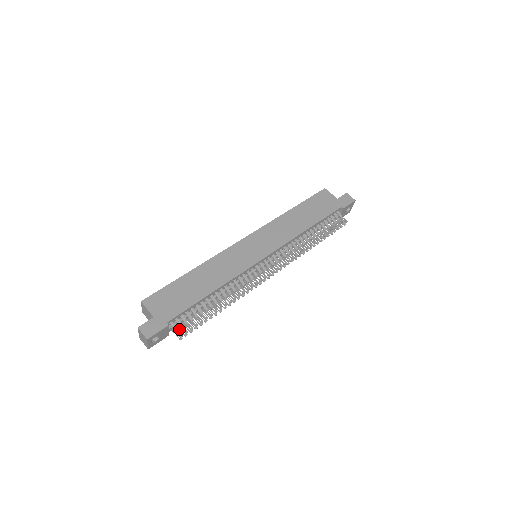
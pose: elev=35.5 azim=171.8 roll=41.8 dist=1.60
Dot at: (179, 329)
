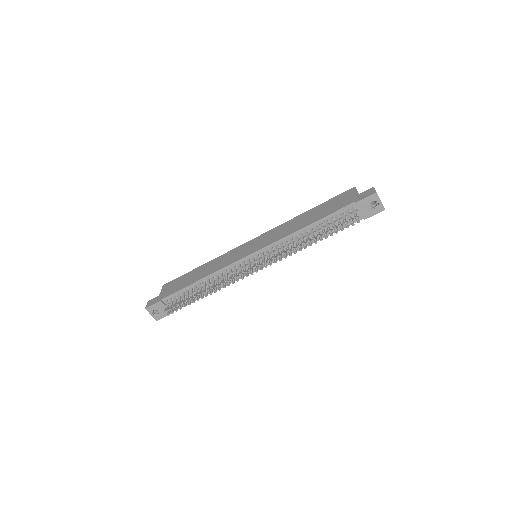
Dot at: (173, 308)
